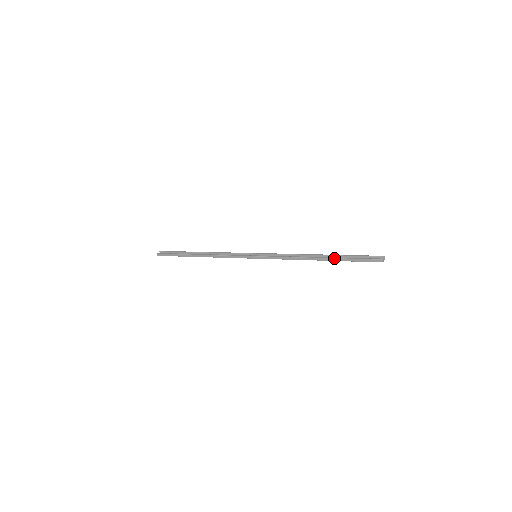
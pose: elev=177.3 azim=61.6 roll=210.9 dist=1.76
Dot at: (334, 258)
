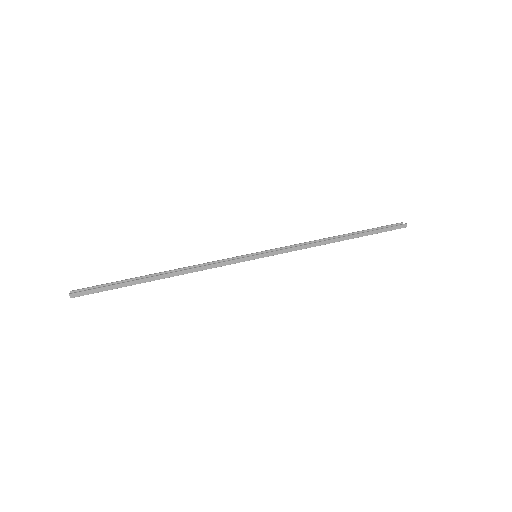
Dot at: (358, 233)
